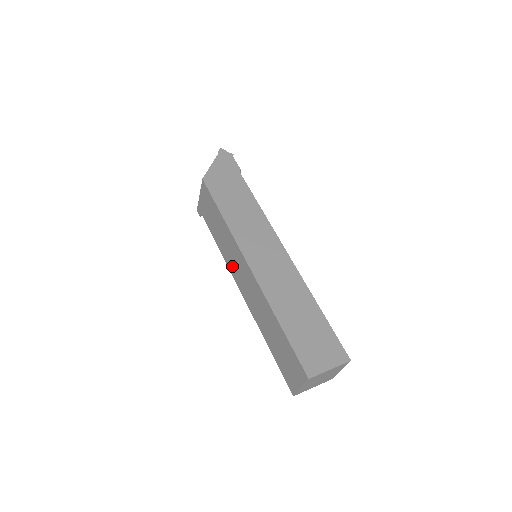
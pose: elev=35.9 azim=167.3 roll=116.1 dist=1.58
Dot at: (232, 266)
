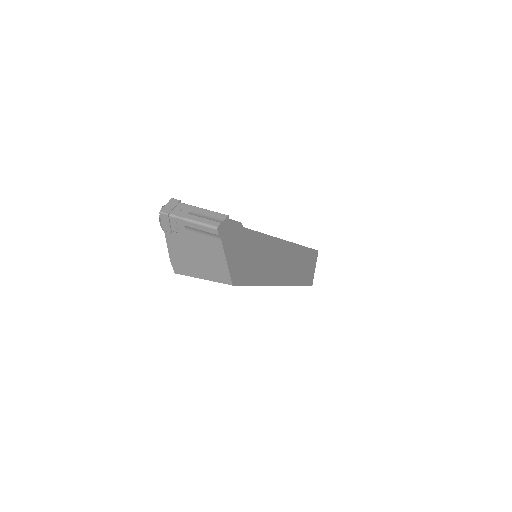
Dot at: occluded
